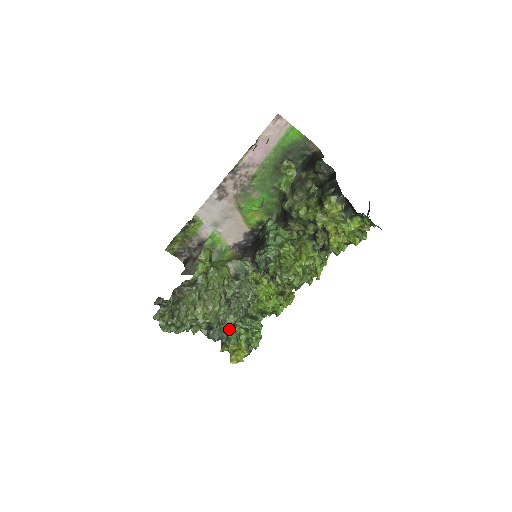
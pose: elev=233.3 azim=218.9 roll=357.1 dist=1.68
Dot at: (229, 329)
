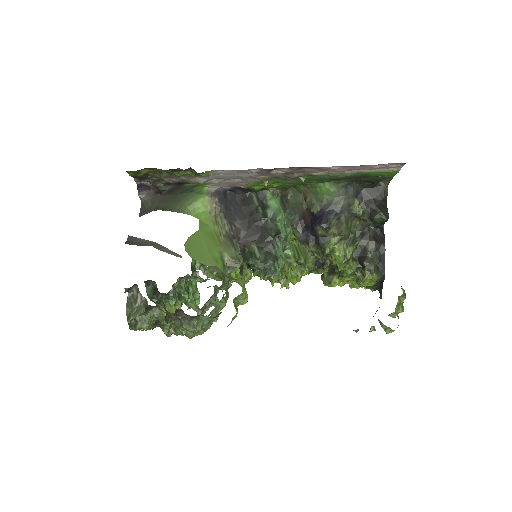
Dot at: occluded
